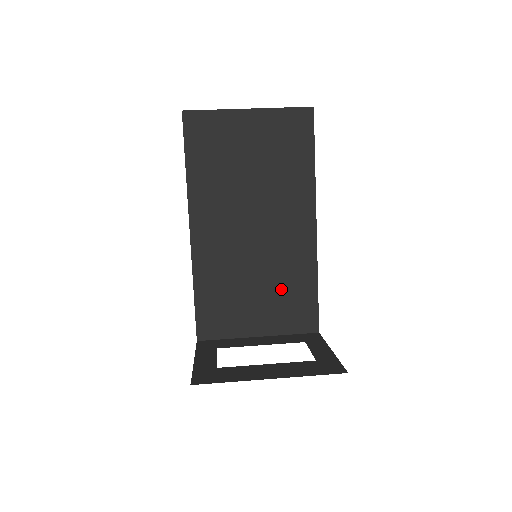
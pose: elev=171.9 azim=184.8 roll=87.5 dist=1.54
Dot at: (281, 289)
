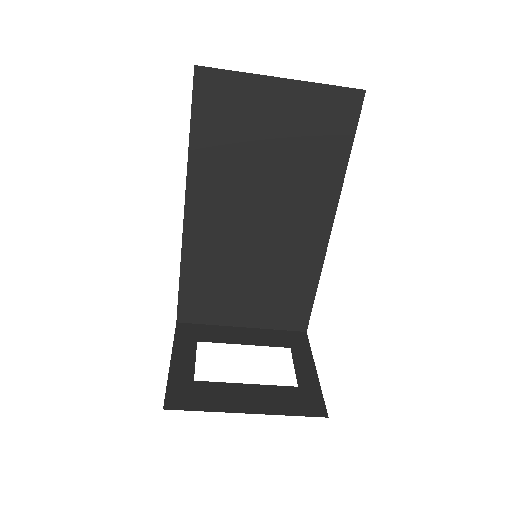
Dot at: (276, 287)
